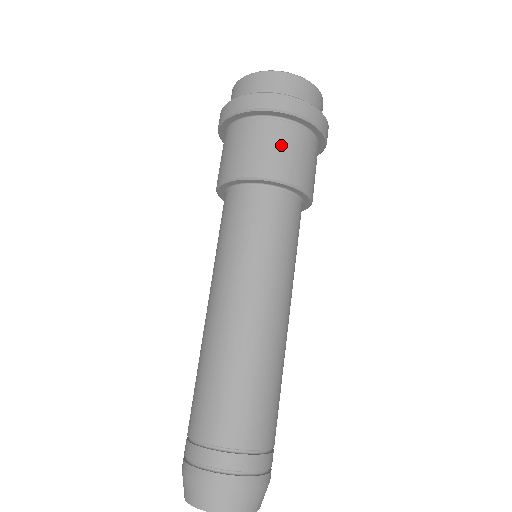
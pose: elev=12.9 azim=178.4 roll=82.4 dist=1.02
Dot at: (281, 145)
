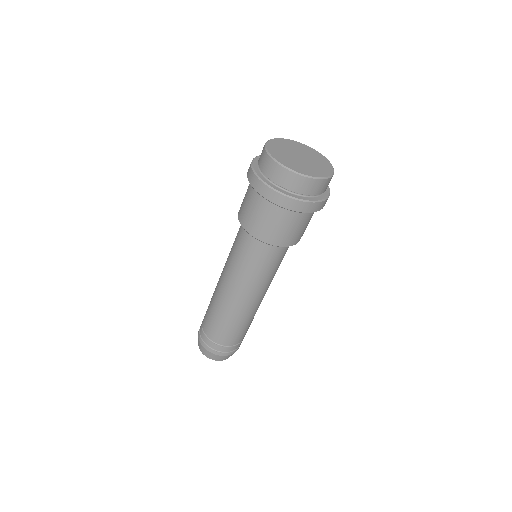
Dot at: (253, 209)
